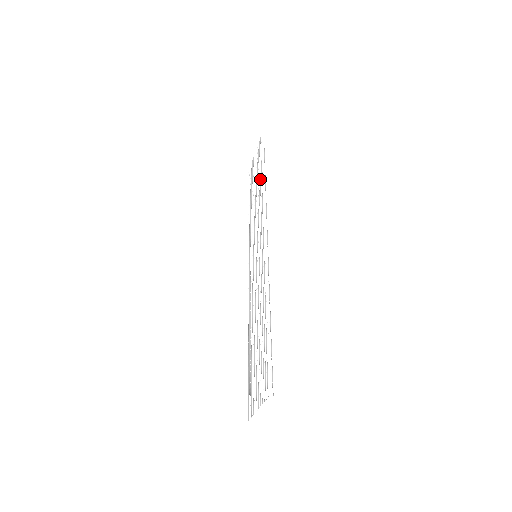
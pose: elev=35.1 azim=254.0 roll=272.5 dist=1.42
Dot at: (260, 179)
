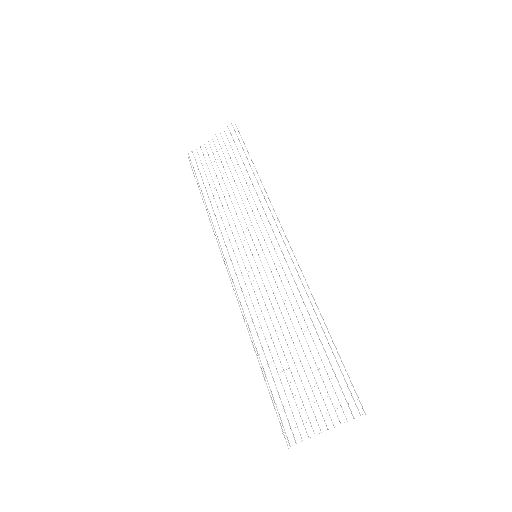
Dot at: (247, 171)
